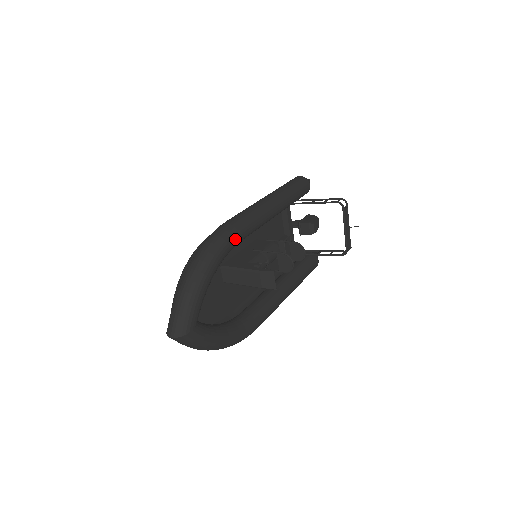
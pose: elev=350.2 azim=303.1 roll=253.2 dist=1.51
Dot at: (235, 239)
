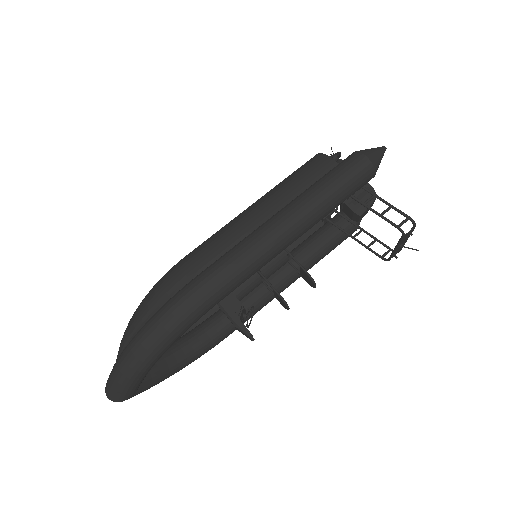
Dot at: (202, 315)
